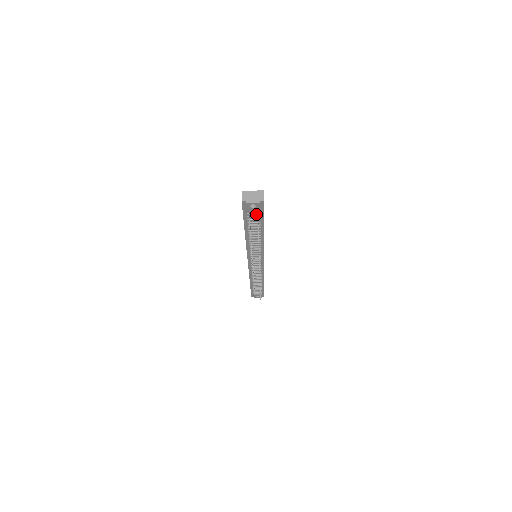
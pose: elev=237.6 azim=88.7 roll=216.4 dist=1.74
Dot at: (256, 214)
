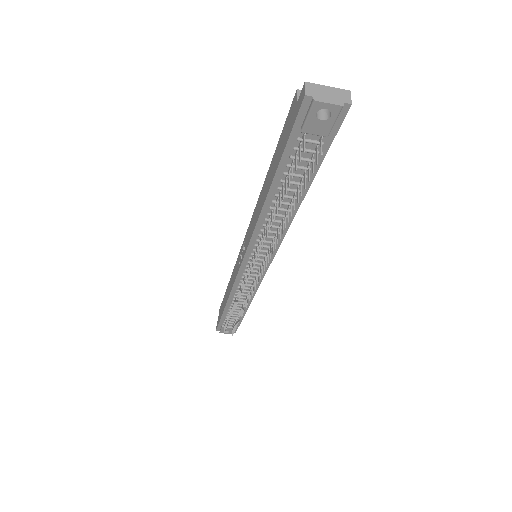
Dot at: (315, 143)
